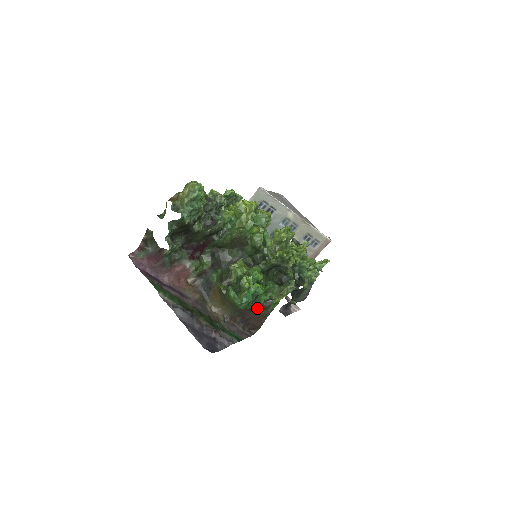
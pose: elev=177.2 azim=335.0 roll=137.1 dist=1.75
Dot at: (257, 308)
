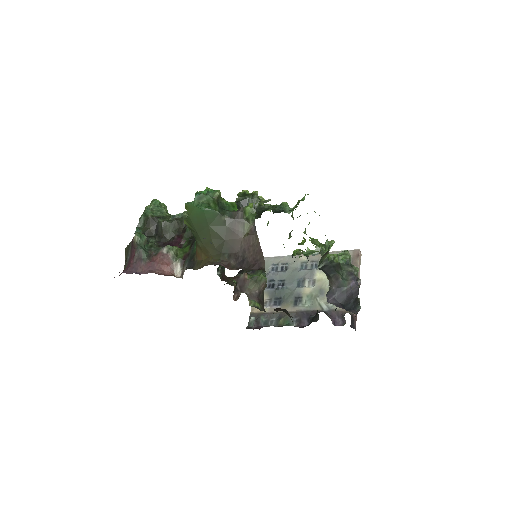
Dot at: (233, 223)
